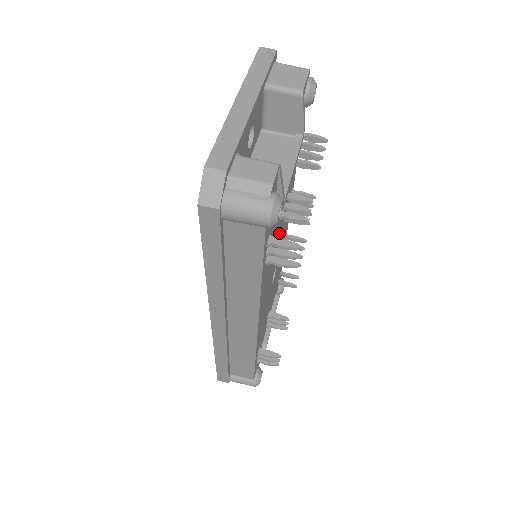
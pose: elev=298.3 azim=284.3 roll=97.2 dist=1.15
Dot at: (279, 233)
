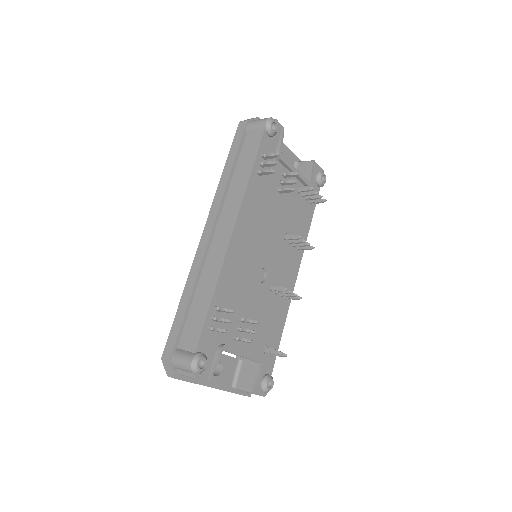
Dot at: (277, 227)
